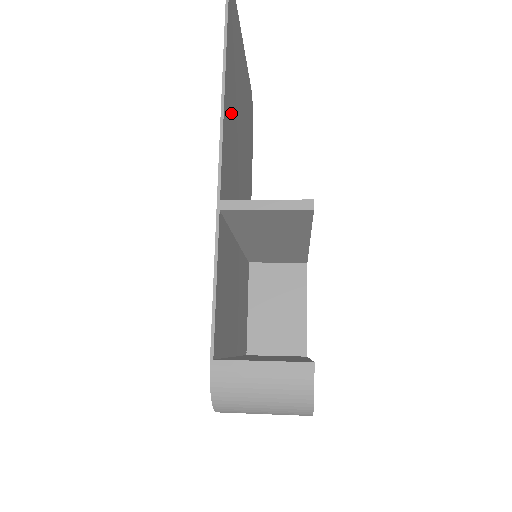
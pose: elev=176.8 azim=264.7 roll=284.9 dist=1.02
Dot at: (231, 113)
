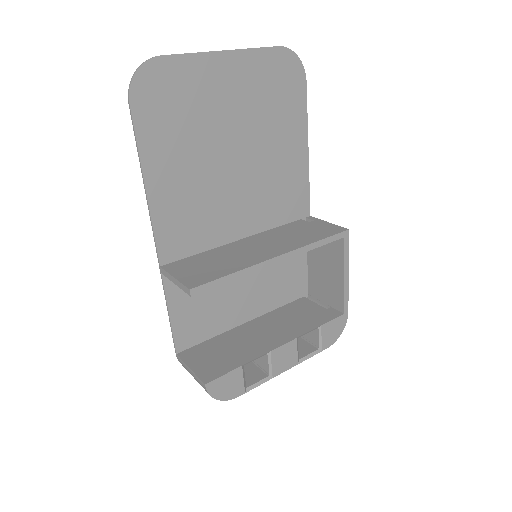
Dot at: (178, 176)
